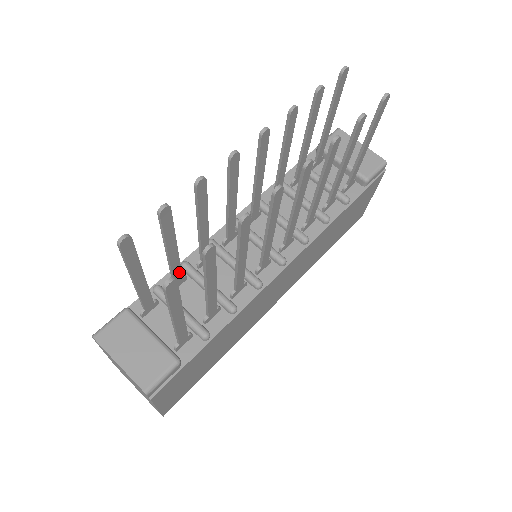
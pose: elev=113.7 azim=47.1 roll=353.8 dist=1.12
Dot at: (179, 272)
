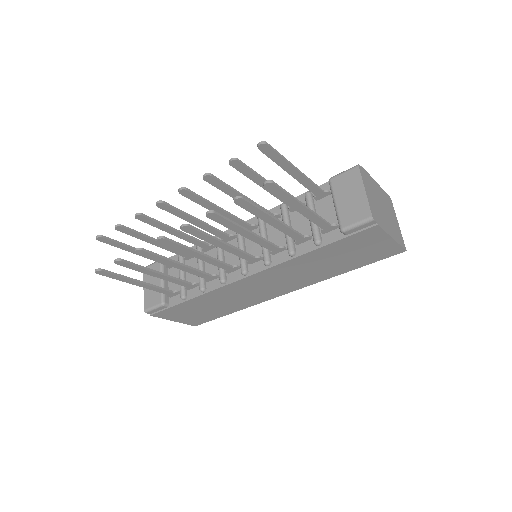
Dot at: (181, 252)
